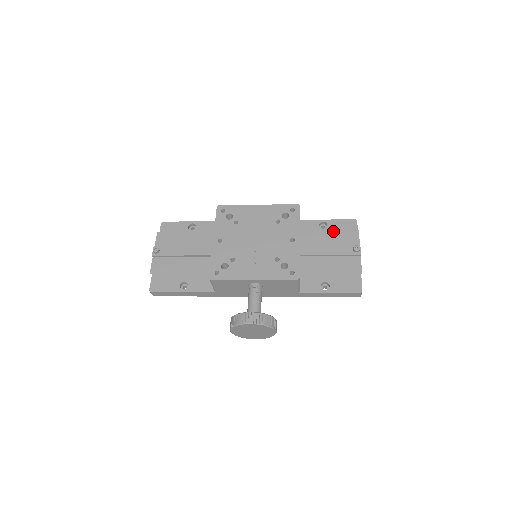
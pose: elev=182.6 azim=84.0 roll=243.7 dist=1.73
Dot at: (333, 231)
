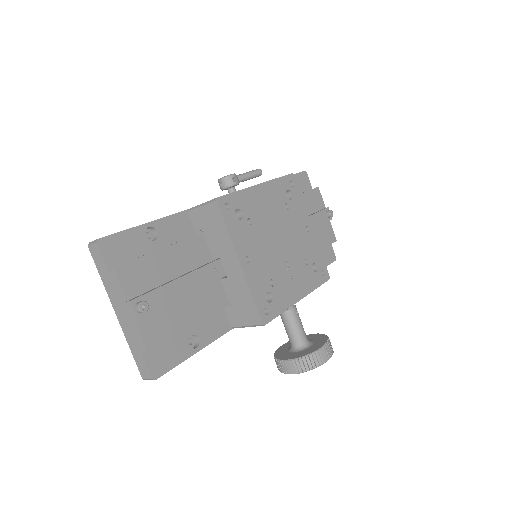
Dot at: (303, 195)
